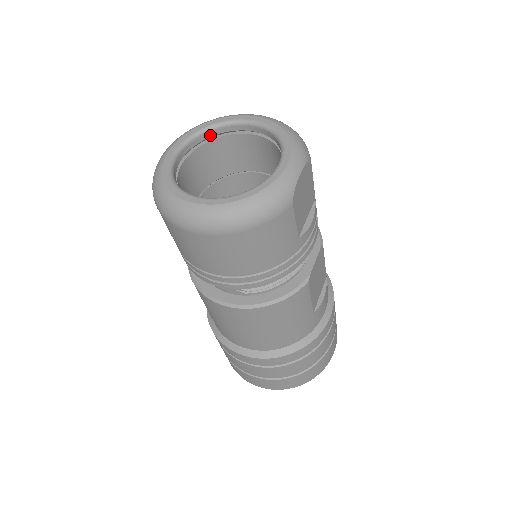
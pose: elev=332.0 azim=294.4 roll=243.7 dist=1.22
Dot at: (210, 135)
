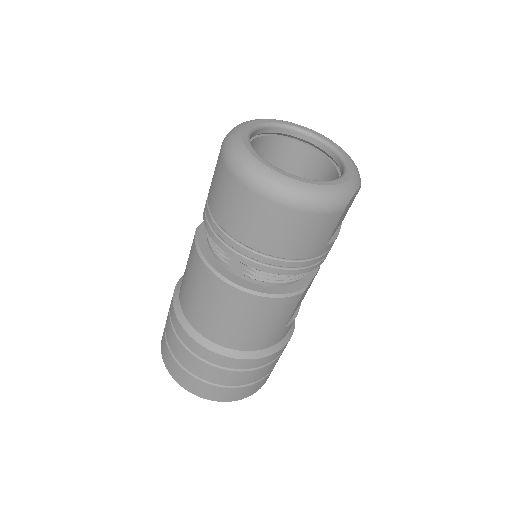
Dot at: (280, 131)
